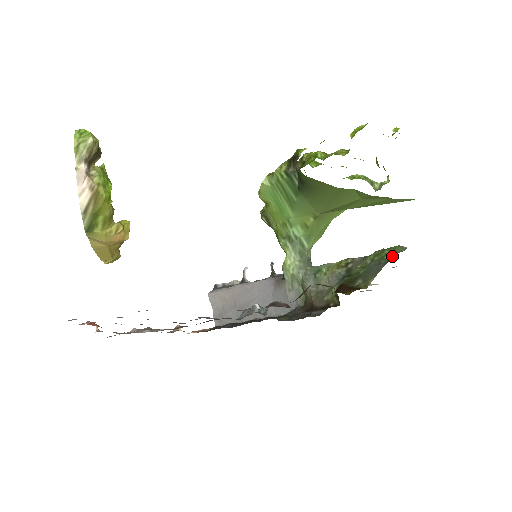
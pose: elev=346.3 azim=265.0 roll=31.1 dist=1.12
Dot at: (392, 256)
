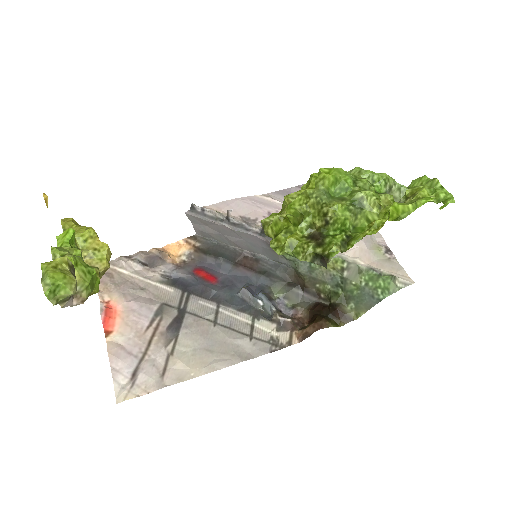
Dot at: (385, 297)
